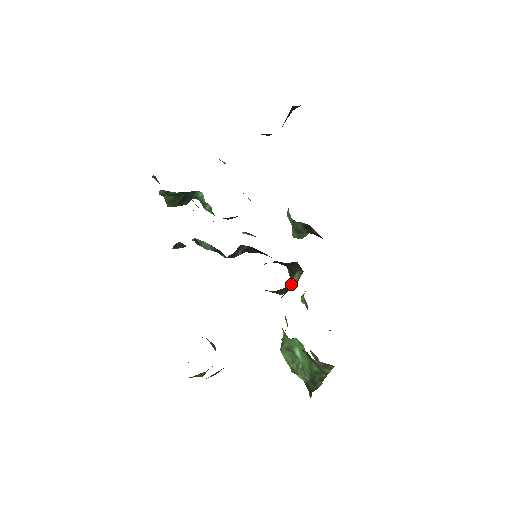
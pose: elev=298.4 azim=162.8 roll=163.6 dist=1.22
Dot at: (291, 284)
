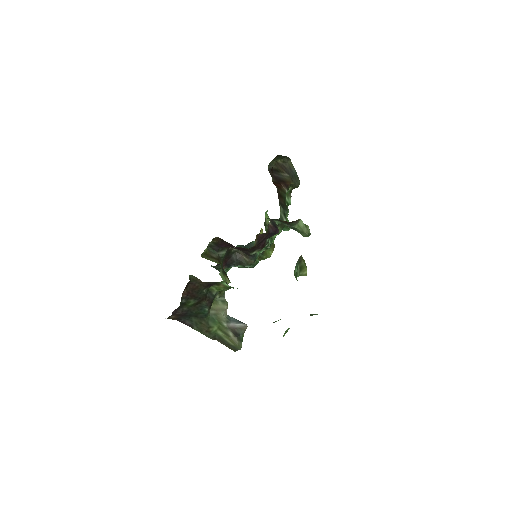
Dot at: occluded
